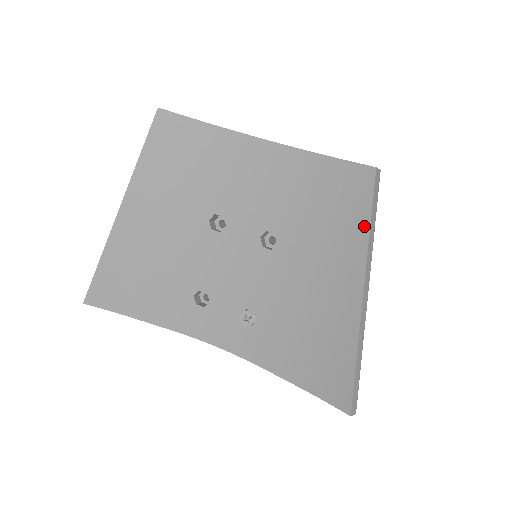
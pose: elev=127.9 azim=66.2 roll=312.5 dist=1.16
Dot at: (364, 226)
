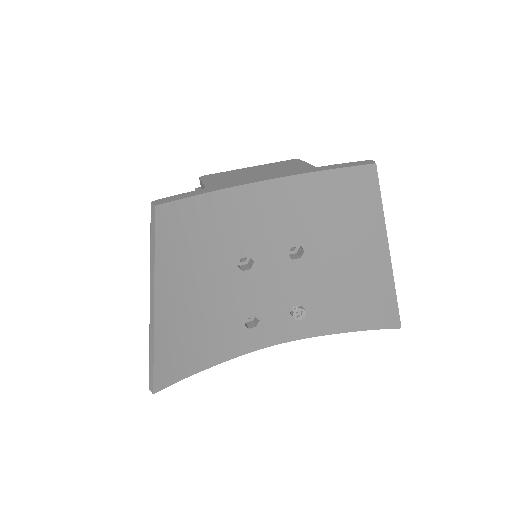
Dot at: (377, 208)
